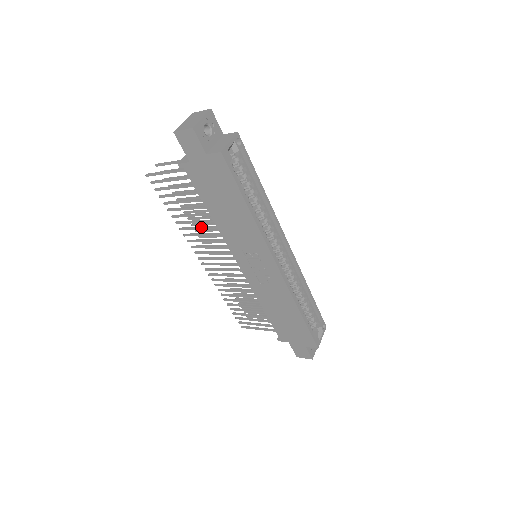
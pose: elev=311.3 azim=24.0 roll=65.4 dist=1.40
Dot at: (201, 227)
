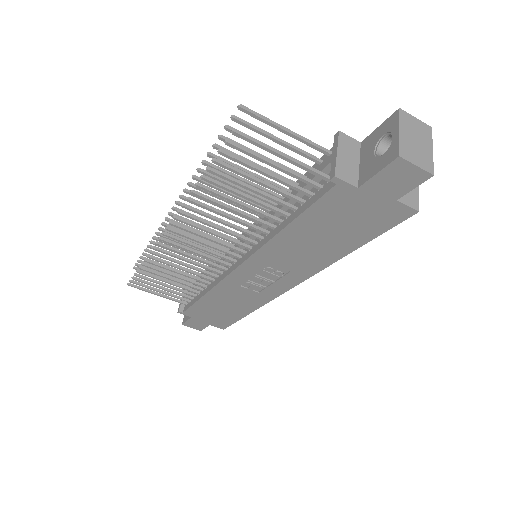
Dot at: (232, 216)
